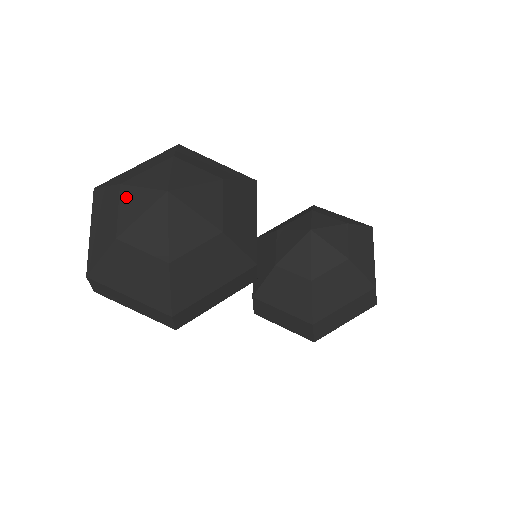
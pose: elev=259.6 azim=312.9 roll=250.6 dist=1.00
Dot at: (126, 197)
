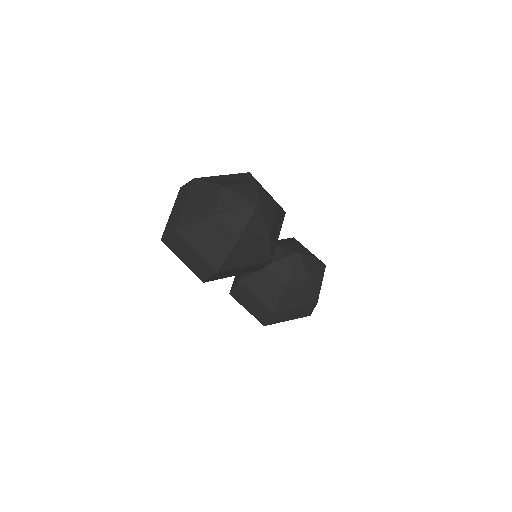
Dot at: (227, 195)
